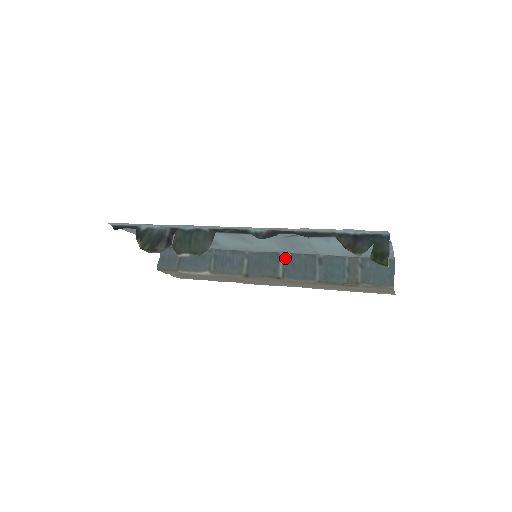
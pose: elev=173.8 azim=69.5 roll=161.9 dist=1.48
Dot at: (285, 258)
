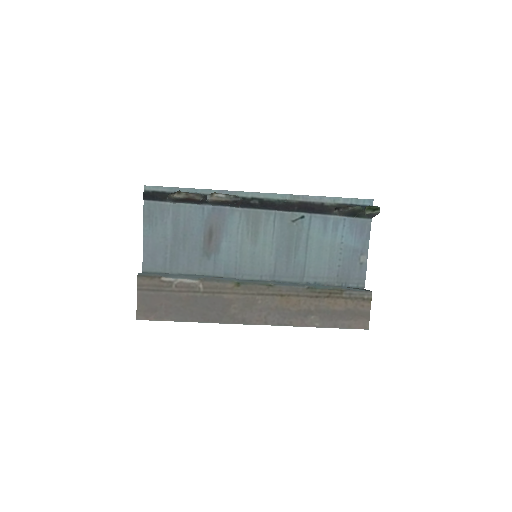
Dot at: (273, 281)
